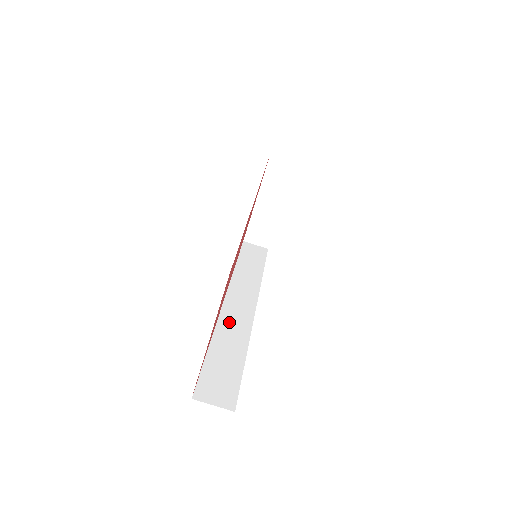
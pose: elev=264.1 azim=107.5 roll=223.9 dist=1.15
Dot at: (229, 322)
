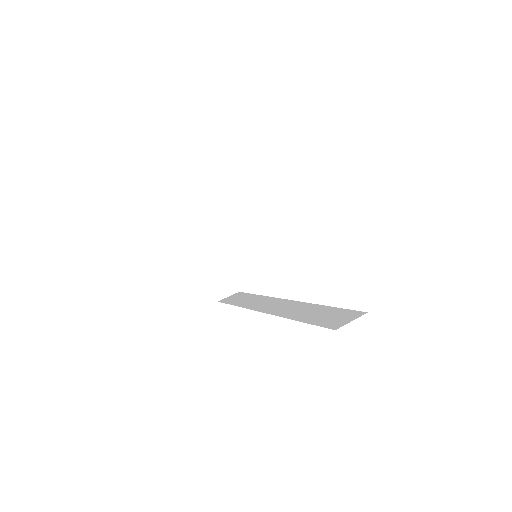
Dot at: (285, 311)
